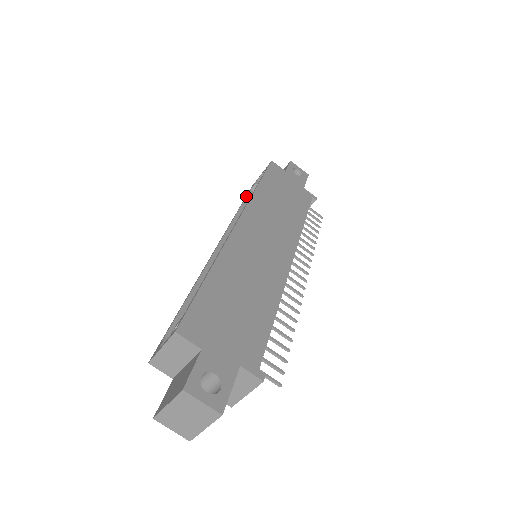
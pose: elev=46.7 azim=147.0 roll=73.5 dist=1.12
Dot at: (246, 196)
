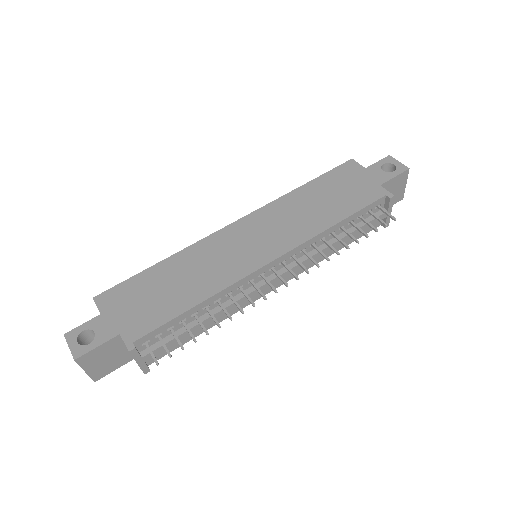
Dot at: occluded
